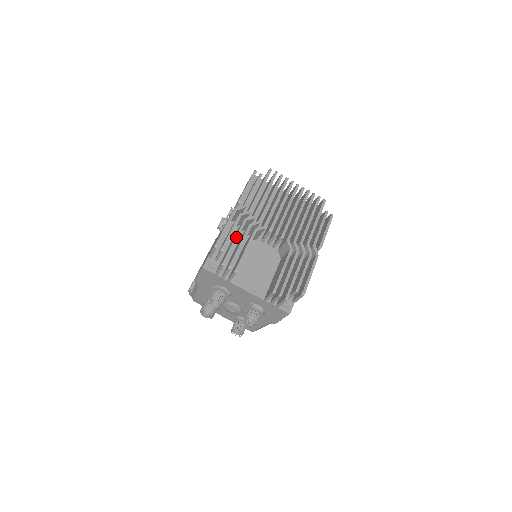
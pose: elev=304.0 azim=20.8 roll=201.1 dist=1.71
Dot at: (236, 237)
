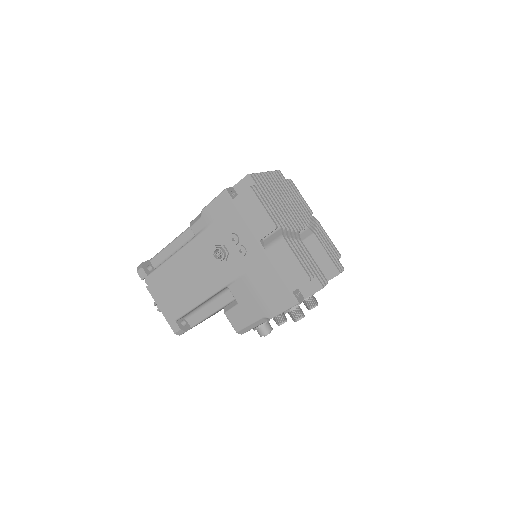
Dot at: (305, 258)
